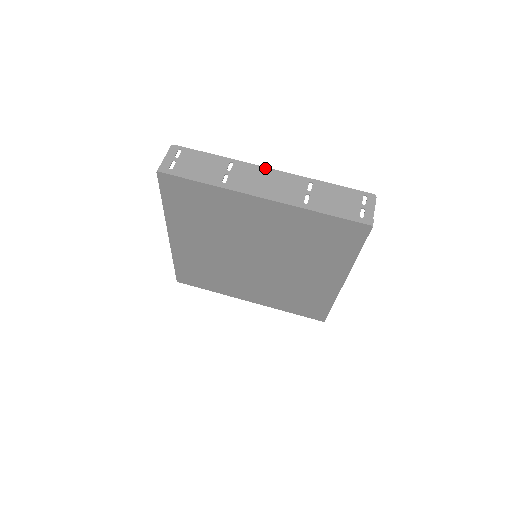
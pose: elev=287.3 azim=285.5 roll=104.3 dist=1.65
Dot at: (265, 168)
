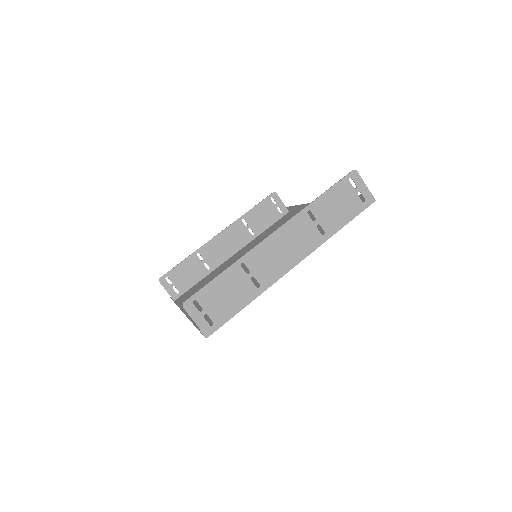
Dot at: (268, 239)
